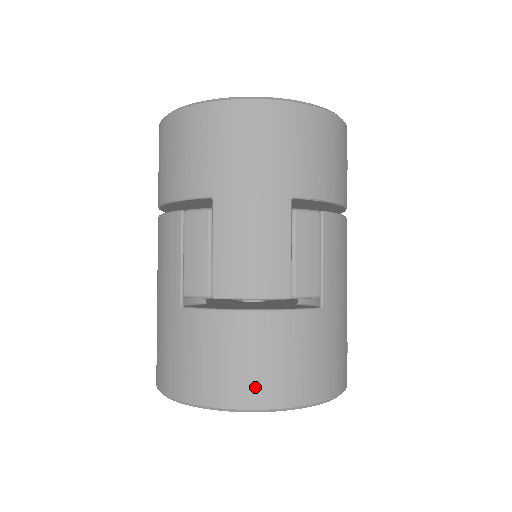
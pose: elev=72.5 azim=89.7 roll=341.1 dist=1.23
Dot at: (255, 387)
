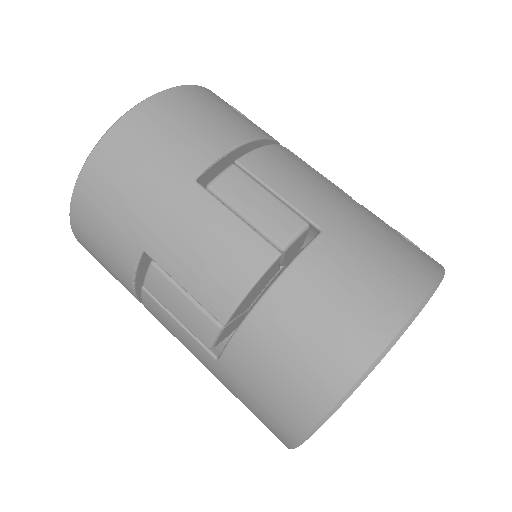
Dot at: (335, 360)
